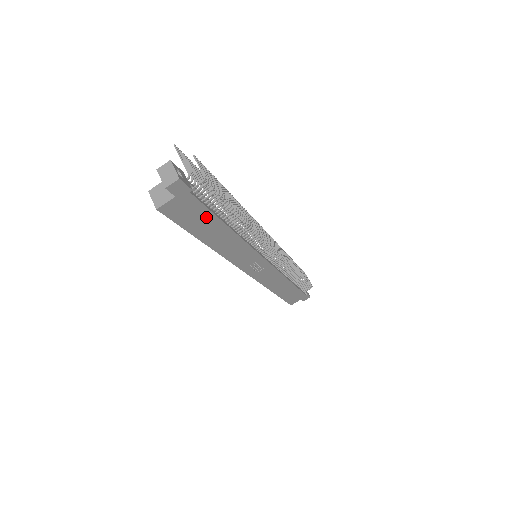
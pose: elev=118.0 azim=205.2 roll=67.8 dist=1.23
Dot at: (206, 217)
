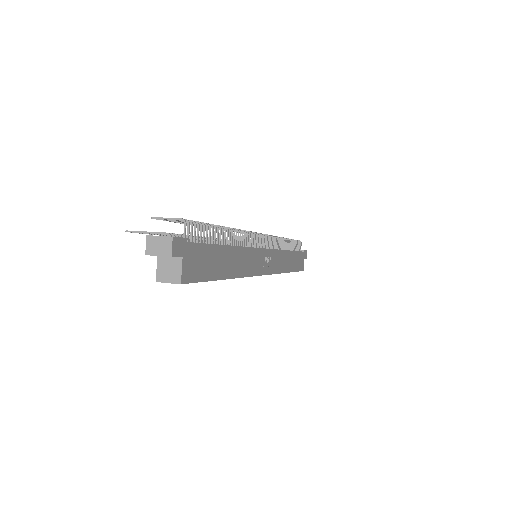
Dot at: (211, 253)
